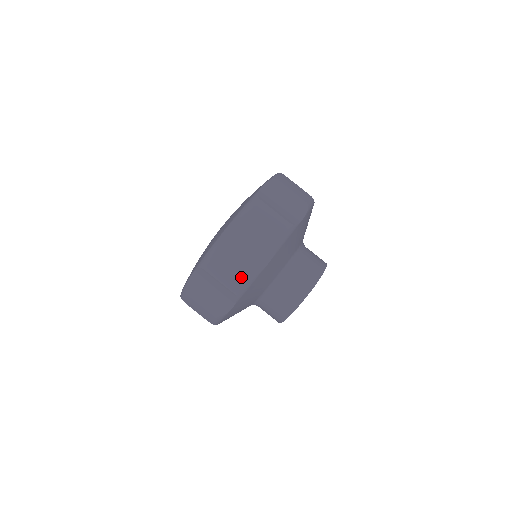
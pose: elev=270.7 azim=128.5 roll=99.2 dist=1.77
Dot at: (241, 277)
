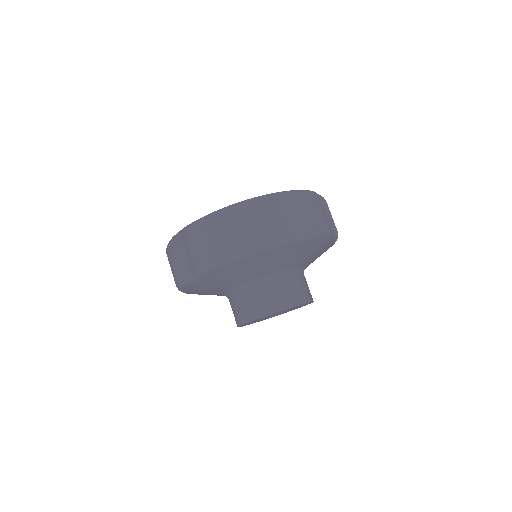
Dot at: (208, 258)
